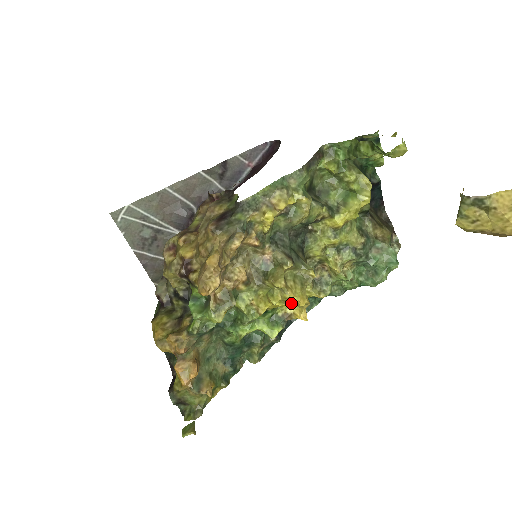
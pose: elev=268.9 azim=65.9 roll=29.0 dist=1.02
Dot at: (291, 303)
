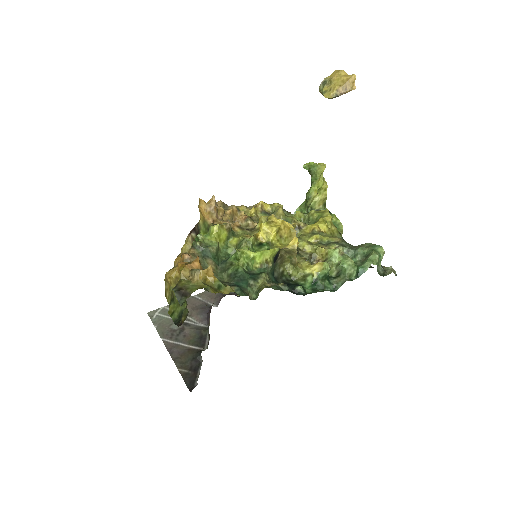
Dot at: (277, 226)
